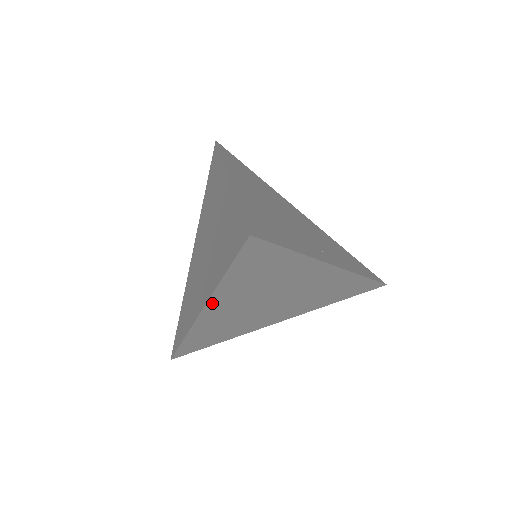
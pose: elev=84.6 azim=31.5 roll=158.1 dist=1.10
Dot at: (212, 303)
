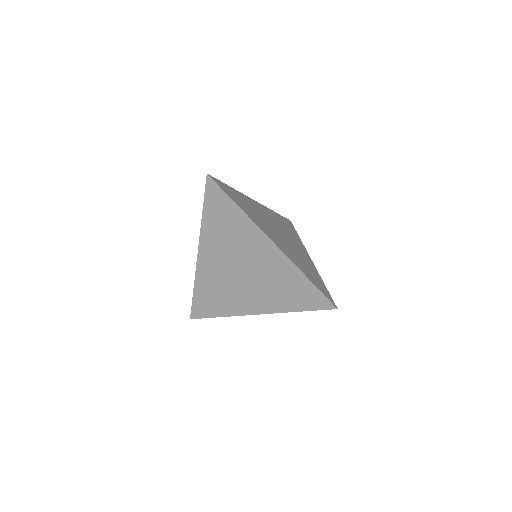
Dot at: (202, 244)
